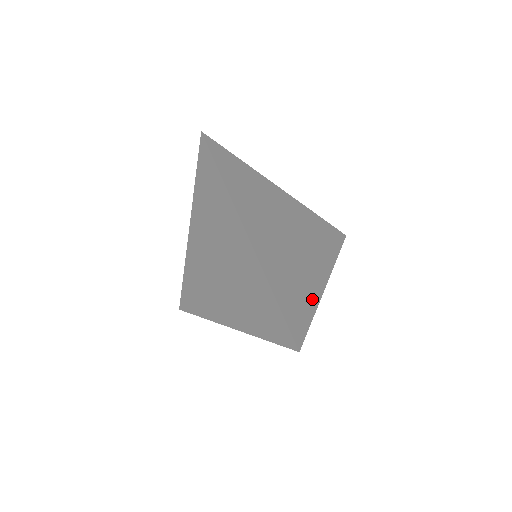
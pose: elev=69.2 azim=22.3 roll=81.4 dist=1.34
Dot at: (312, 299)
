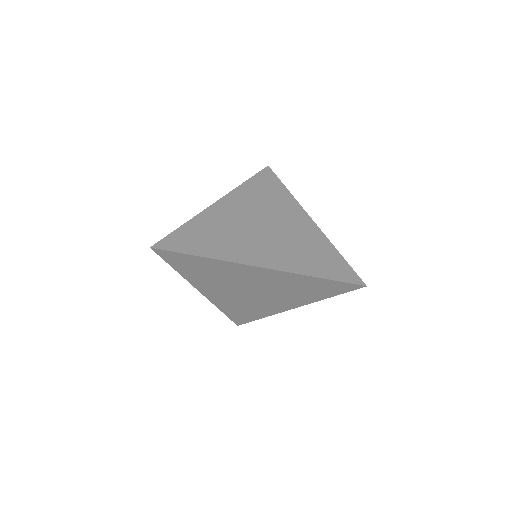
Dot at: (219, 254)
